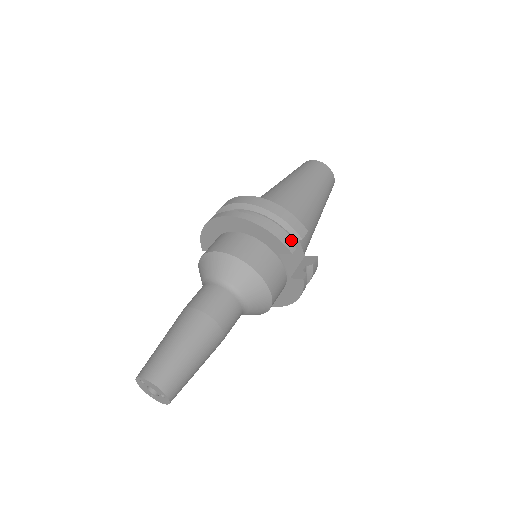
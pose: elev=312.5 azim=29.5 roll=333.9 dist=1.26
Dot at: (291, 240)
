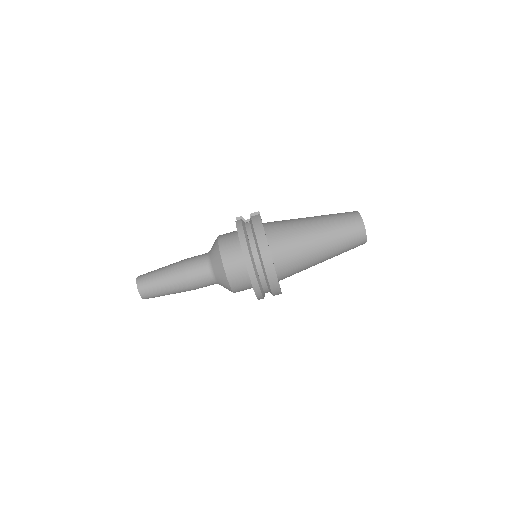
Dot at: occluded
